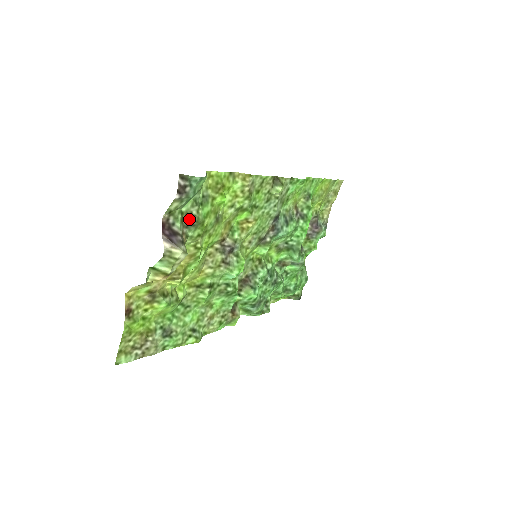
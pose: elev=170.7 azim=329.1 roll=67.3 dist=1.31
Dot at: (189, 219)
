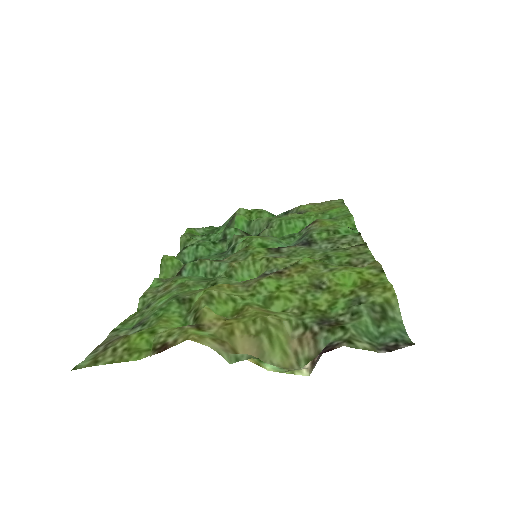
Dot at: (332, 322)
